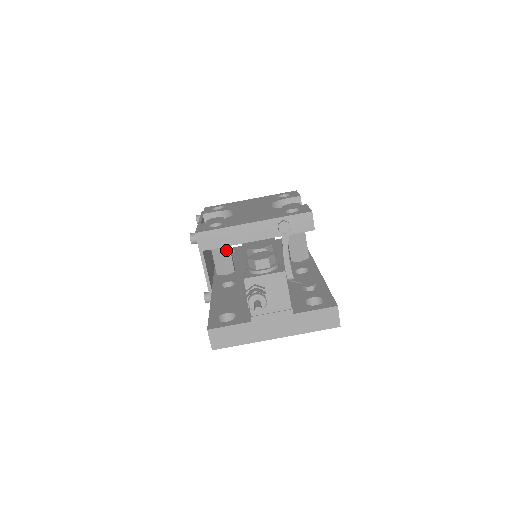
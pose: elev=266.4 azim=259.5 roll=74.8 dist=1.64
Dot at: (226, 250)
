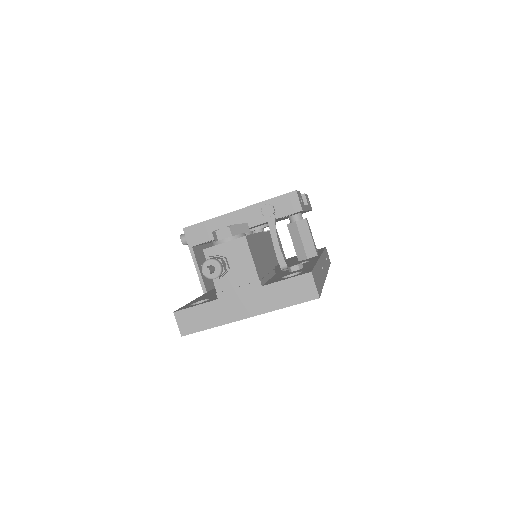
Dot at: occluded
